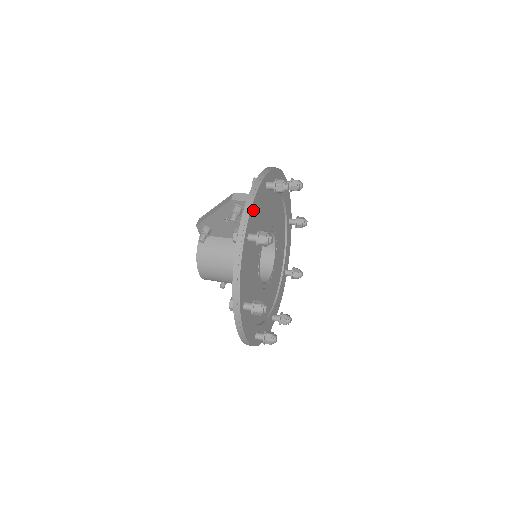
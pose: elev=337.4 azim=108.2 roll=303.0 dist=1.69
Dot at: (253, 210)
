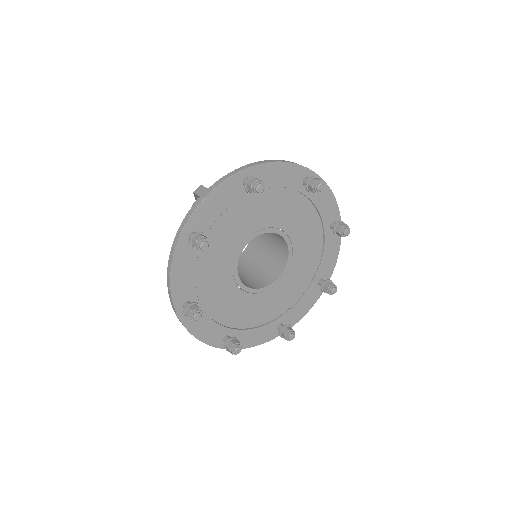
Dot at: (205, 208)
